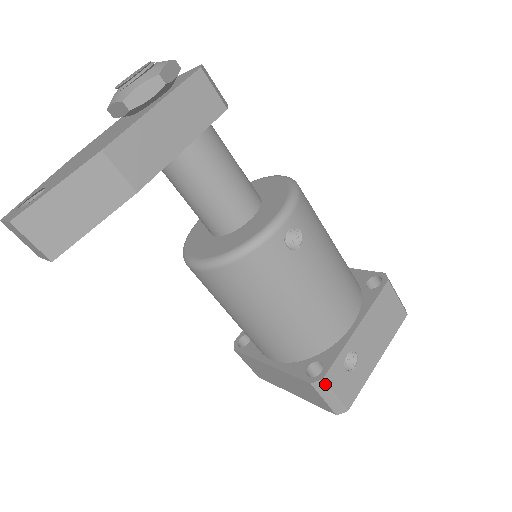
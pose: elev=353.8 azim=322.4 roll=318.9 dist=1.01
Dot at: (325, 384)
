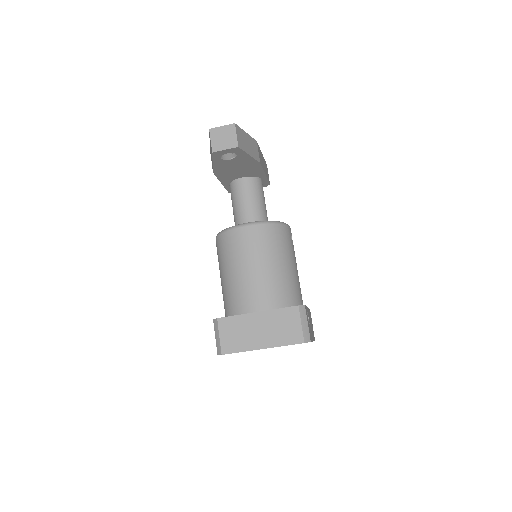
Dot at: (305, 310)
